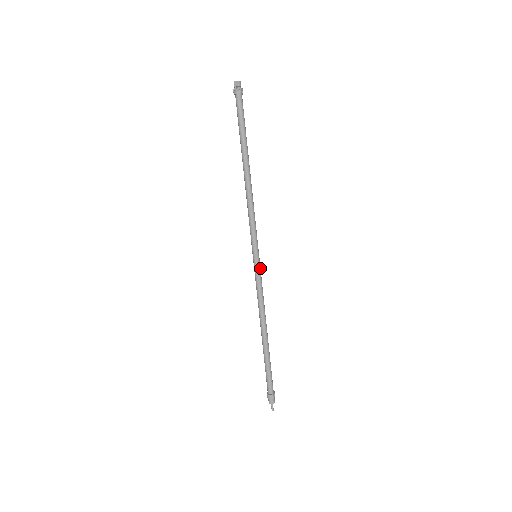
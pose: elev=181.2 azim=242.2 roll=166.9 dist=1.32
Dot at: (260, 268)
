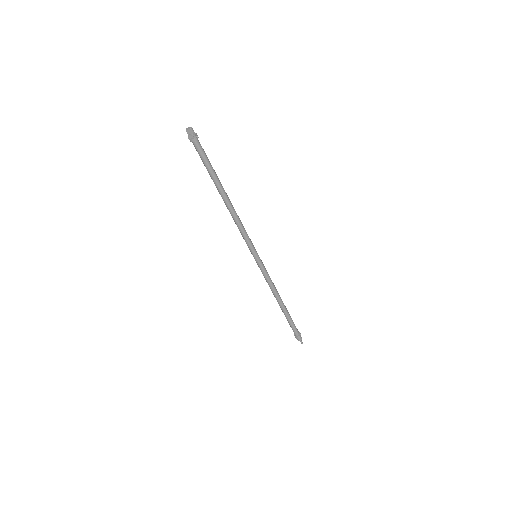
Dot at: (262, 263)
